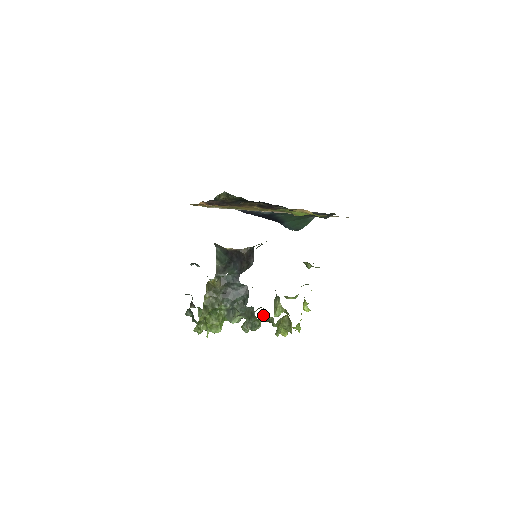
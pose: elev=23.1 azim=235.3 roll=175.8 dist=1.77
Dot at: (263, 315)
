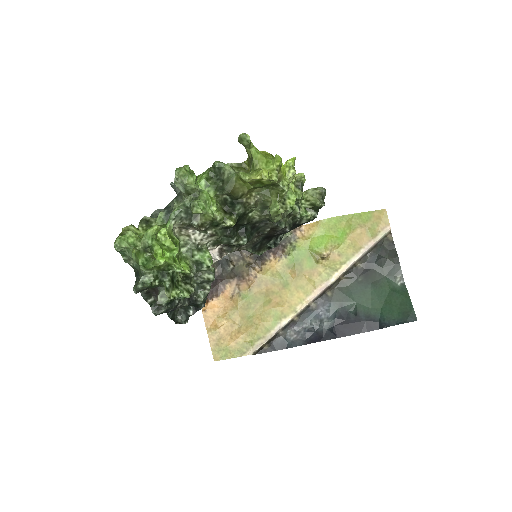
Dot at: (201, 176)
